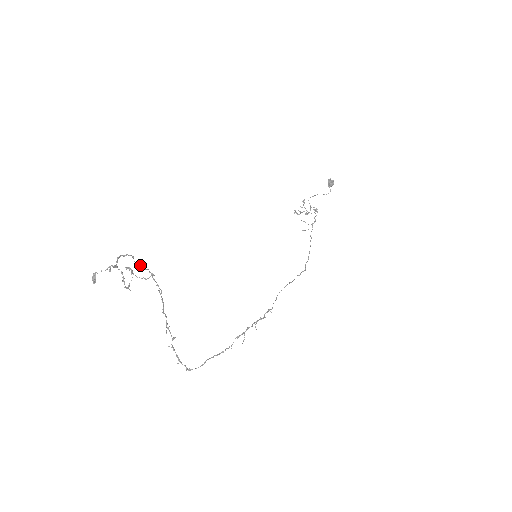
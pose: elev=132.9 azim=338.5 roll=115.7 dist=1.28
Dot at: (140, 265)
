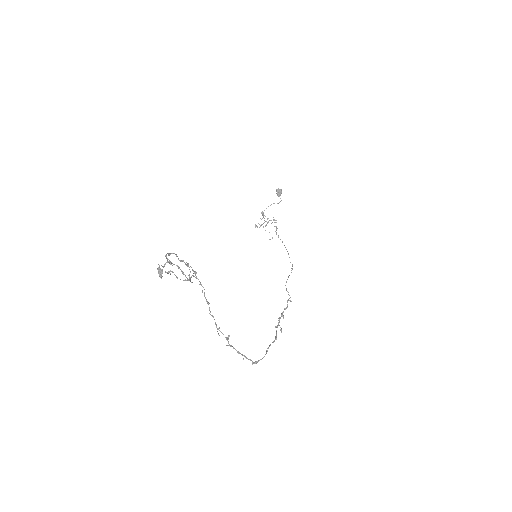
Dot at: occluded
